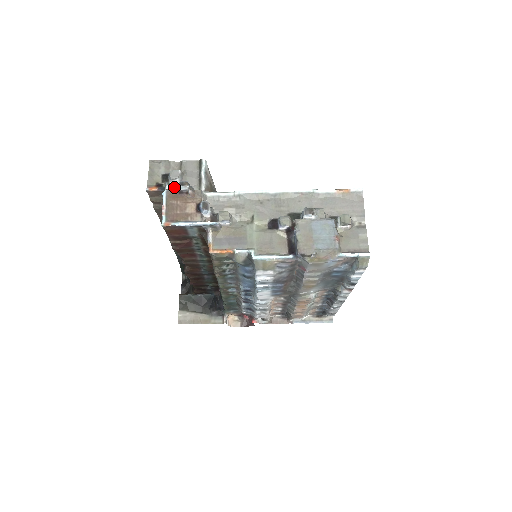
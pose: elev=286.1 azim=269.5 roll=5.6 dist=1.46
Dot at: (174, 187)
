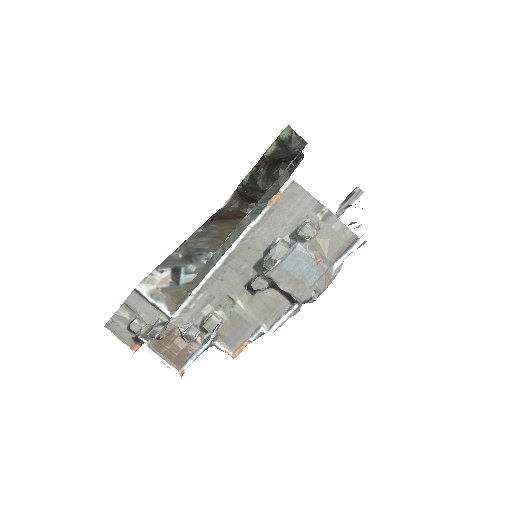
Dot at: occluded
